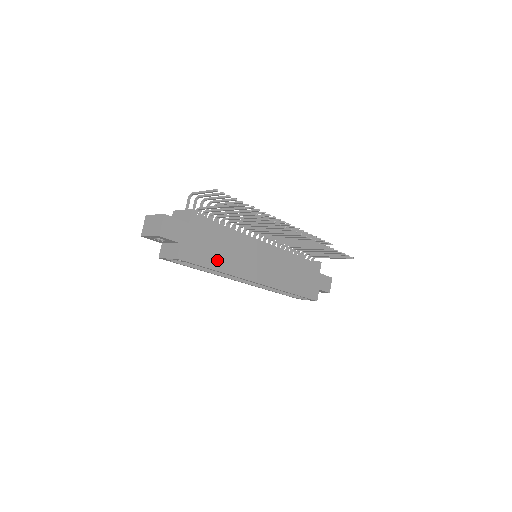
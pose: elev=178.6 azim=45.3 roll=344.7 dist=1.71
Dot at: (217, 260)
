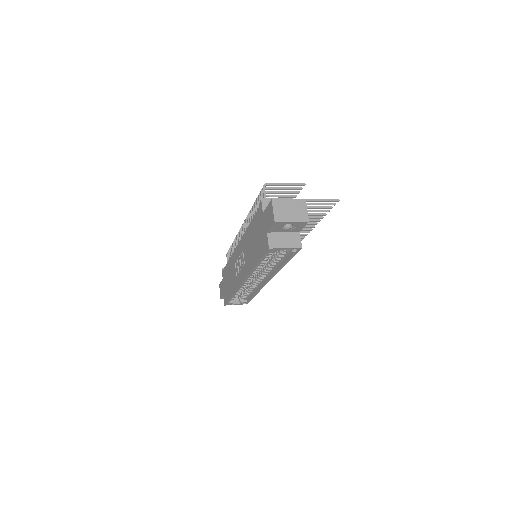
Dot at: occluded
